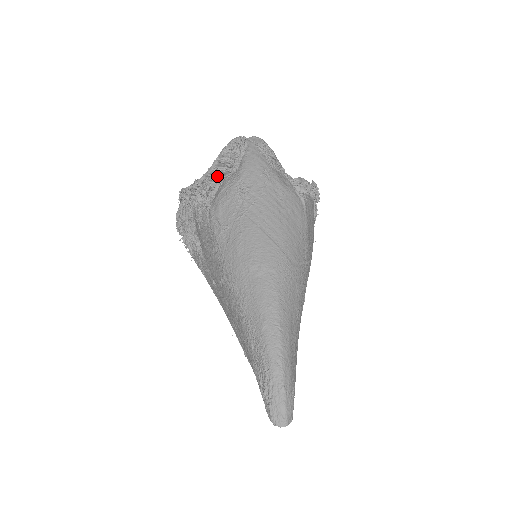
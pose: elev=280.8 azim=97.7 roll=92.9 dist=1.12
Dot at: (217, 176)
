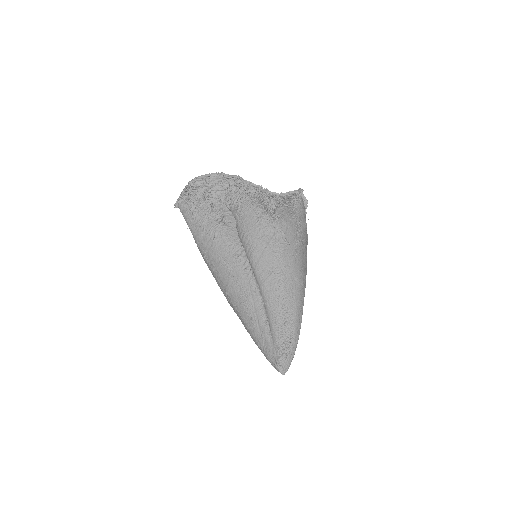
Dot at: (283, 202)
